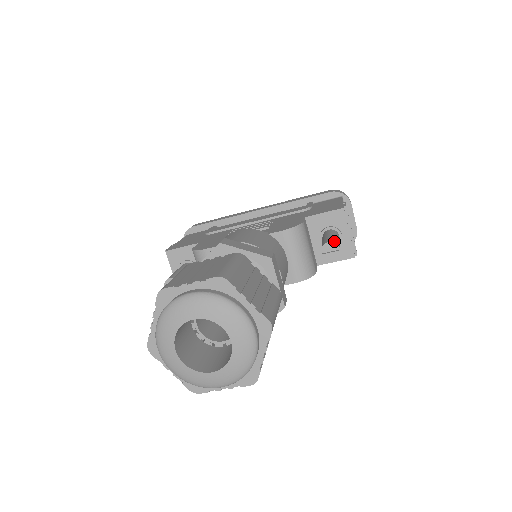
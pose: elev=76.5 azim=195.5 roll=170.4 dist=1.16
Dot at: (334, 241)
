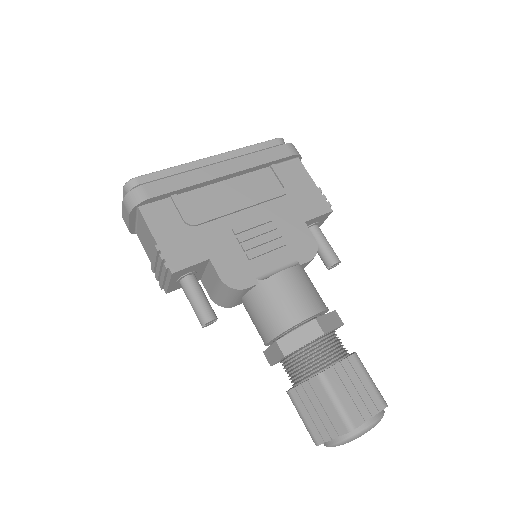
Dot at: (339, 260)
